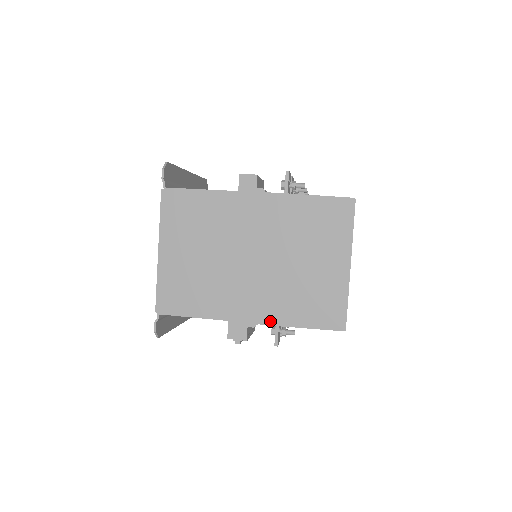
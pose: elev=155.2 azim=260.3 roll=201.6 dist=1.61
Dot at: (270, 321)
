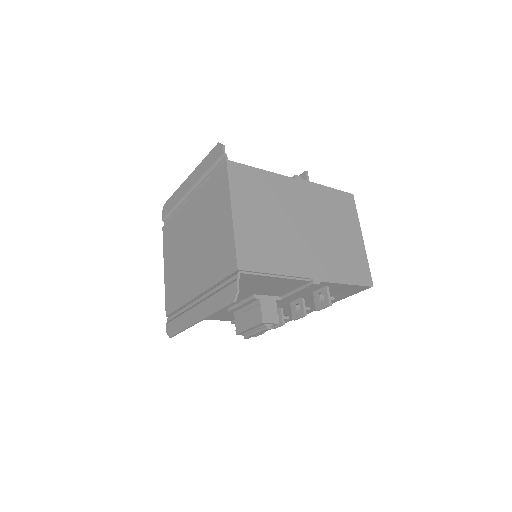
Dot at: (328, 279)
